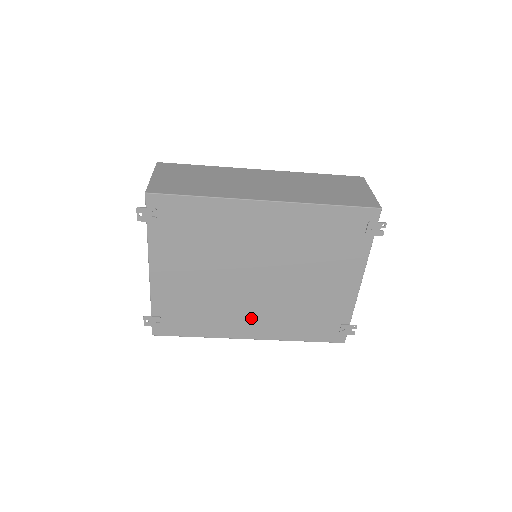
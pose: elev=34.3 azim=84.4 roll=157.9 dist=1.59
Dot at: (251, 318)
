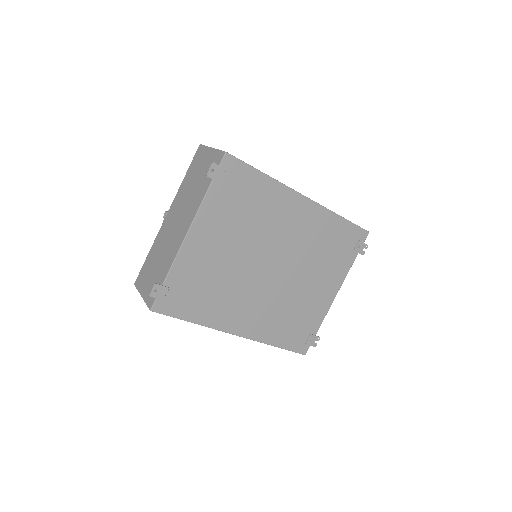
Dot at: (248, 311)
